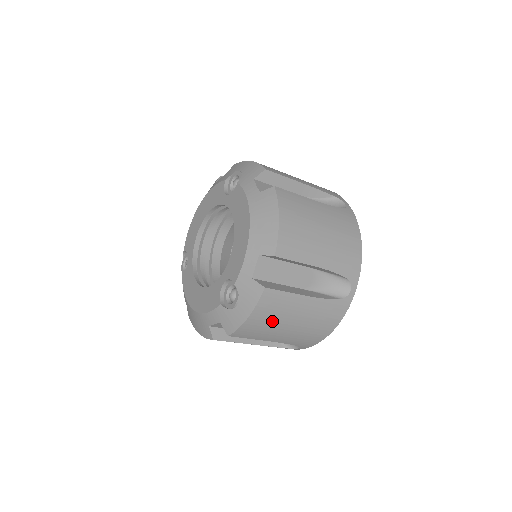
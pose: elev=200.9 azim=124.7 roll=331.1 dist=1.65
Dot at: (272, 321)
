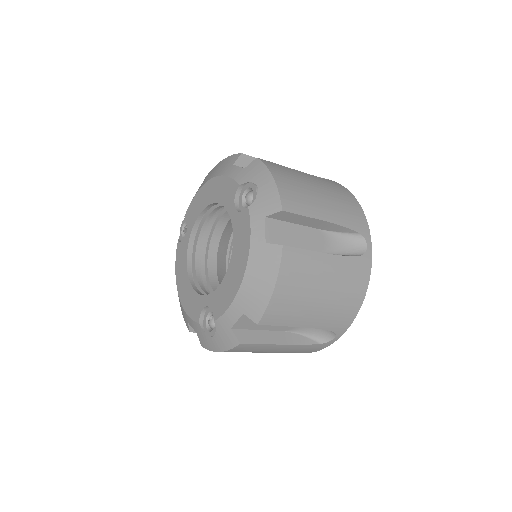
Dot at: occluded
